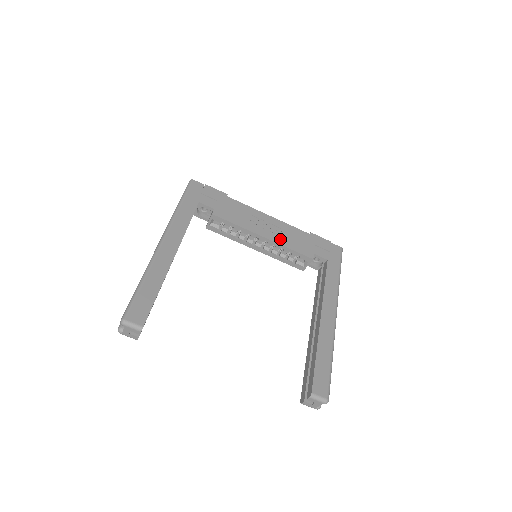
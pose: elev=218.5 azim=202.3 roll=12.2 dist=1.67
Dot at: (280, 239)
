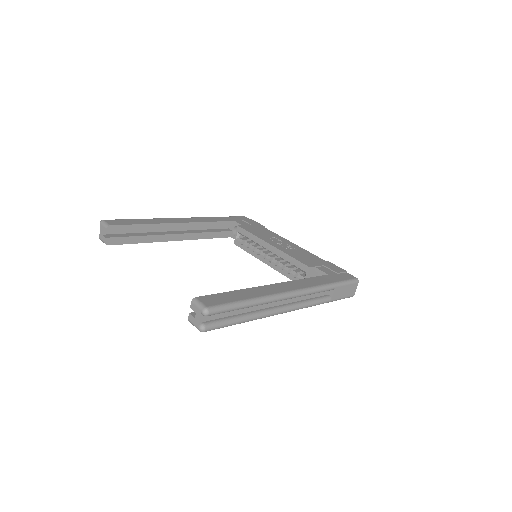
Dot at: (287, 251)
